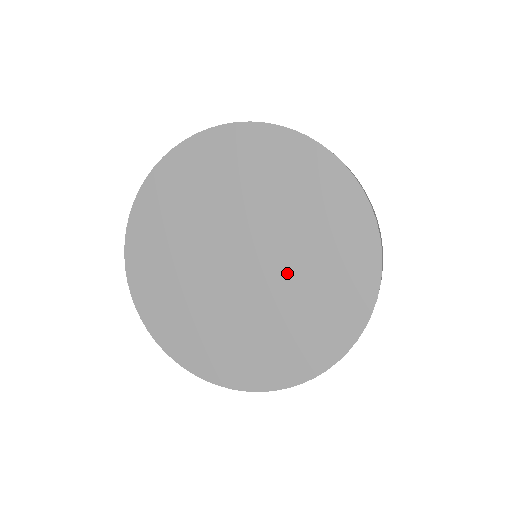
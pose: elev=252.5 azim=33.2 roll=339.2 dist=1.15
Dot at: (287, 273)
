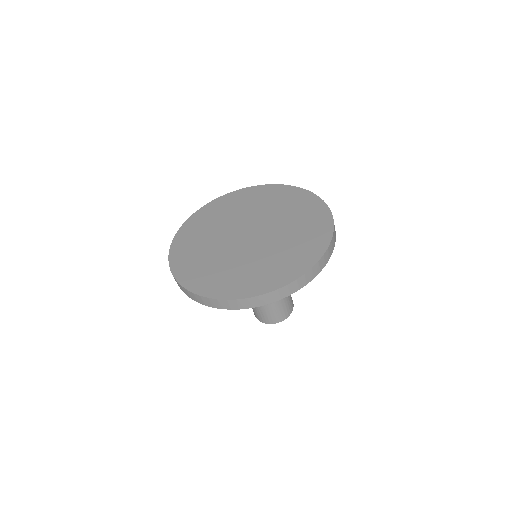
Dot at: (267, 247)
